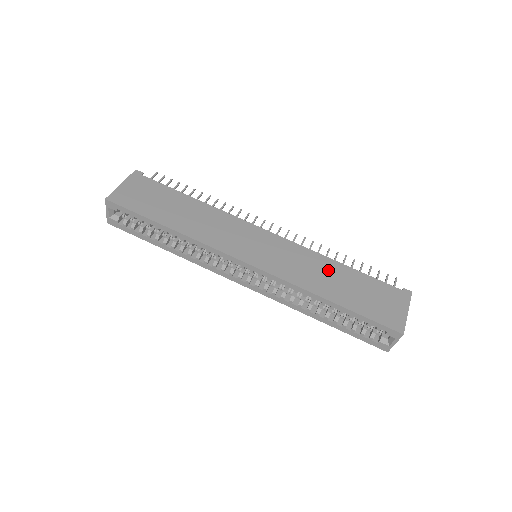
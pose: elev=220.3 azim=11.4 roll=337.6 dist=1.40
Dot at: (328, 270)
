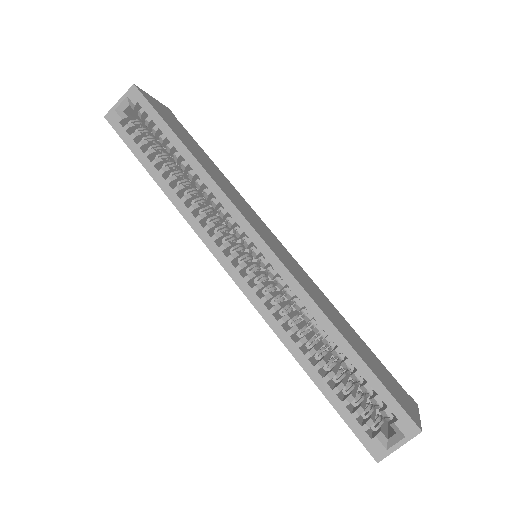
Dot at: (338, 315)
